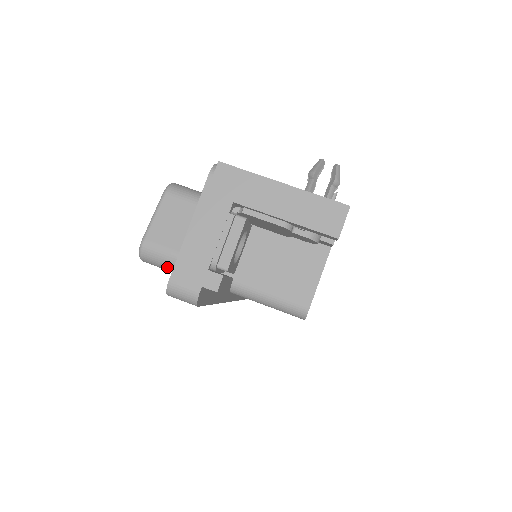
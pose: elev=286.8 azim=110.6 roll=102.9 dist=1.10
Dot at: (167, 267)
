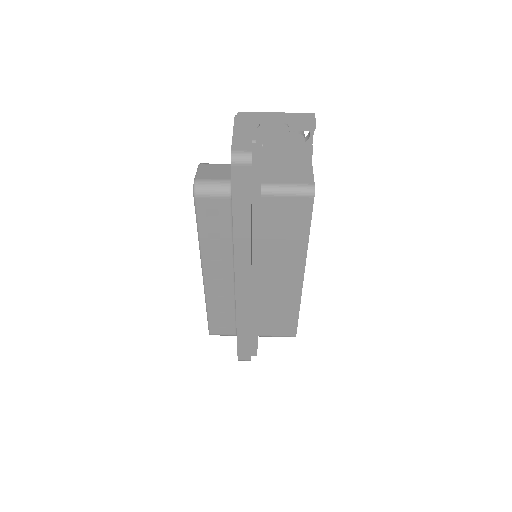
Dot at: (215, 191)
